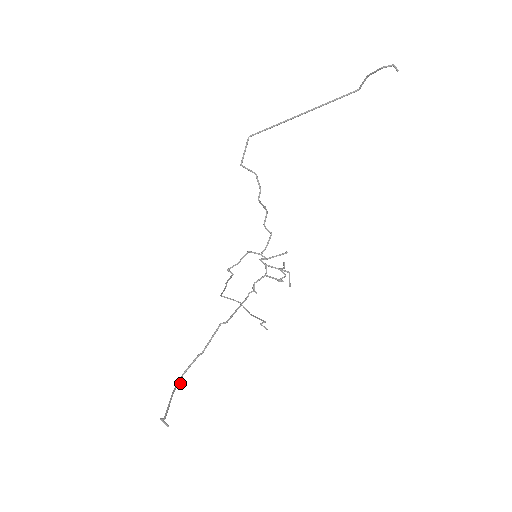
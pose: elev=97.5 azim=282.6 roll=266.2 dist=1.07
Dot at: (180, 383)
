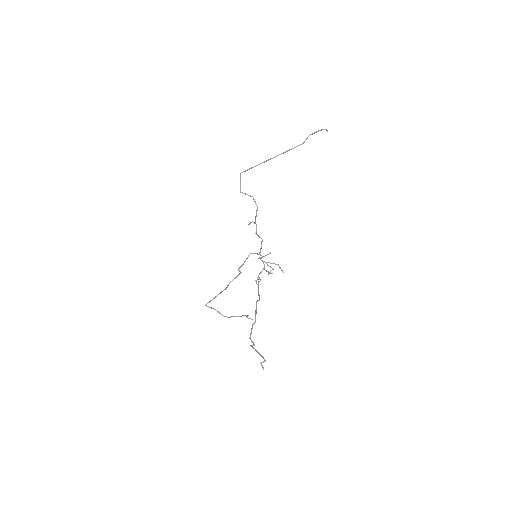
Dot at: (253, 343)
